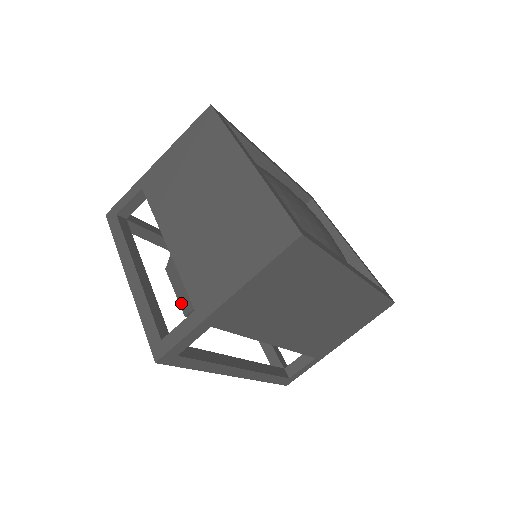
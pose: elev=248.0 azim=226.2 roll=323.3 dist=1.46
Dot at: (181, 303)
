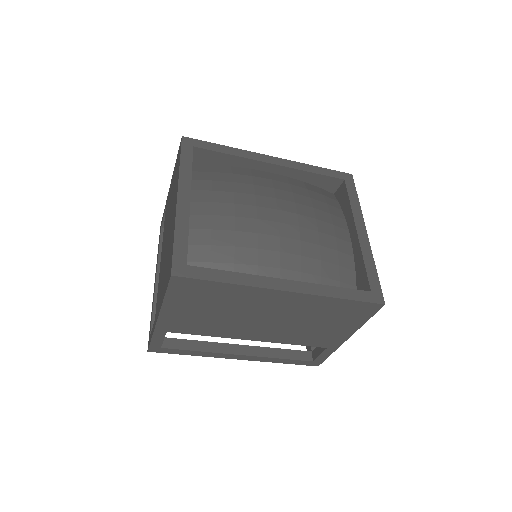
Dot at: occluded
